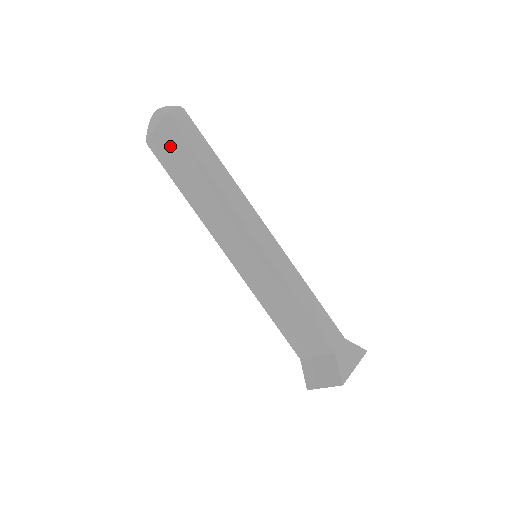
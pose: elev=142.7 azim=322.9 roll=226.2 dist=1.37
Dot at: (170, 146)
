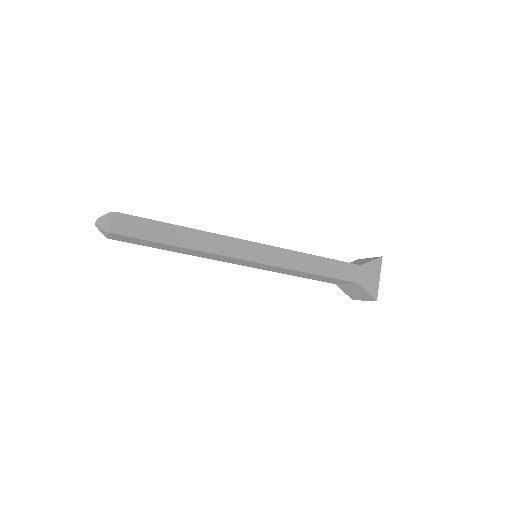
Dot at: (131, 240)
